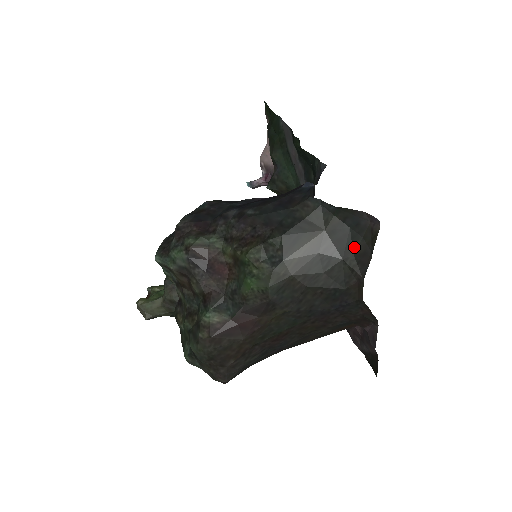
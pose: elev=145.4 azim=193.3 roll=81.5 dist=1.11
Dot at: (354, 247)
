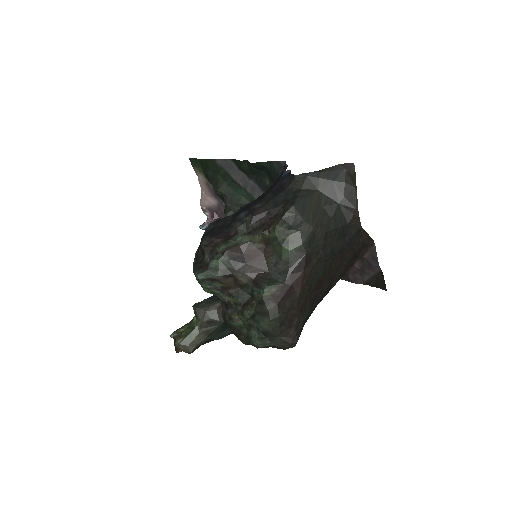
Dot at: (342, 192)
